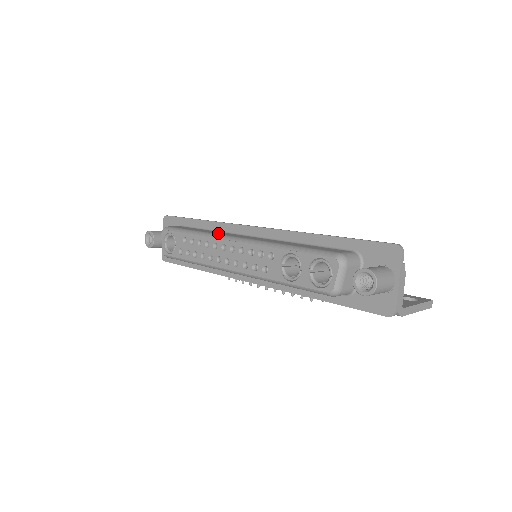
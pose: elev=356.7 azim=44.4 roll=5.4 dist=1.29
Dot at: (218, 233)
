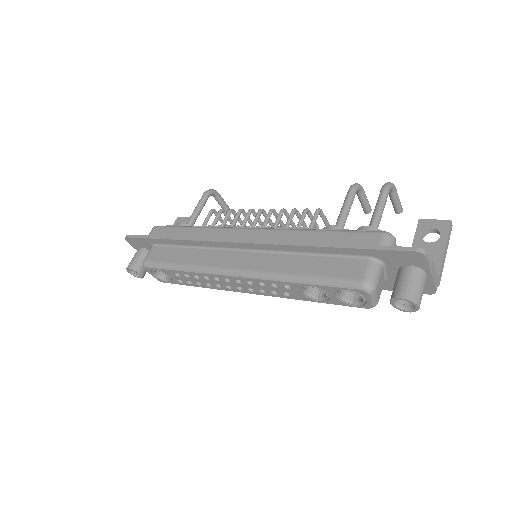
Dot at: (207, 262)
